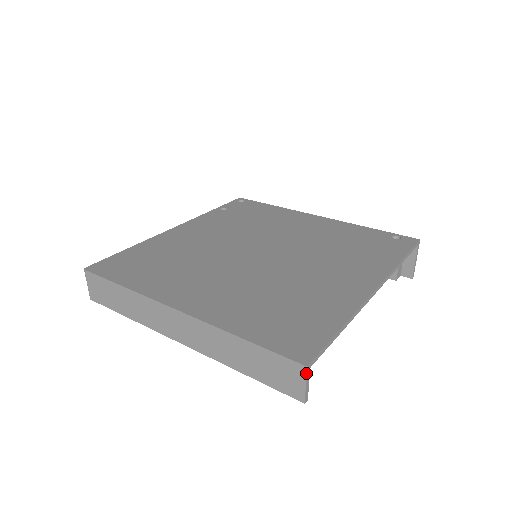
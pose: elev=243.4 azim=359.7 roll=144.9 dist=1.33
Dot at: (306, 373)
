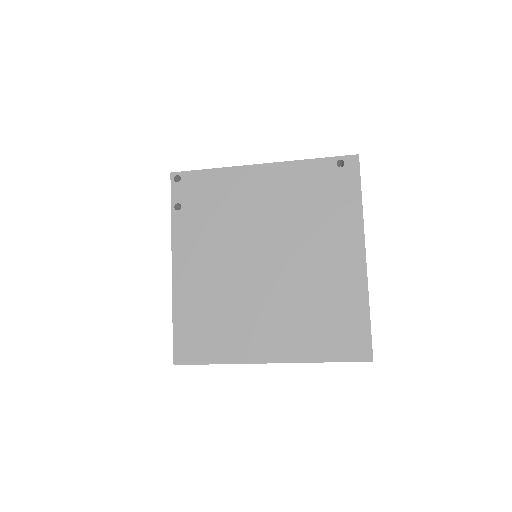
Dot at: occluded
